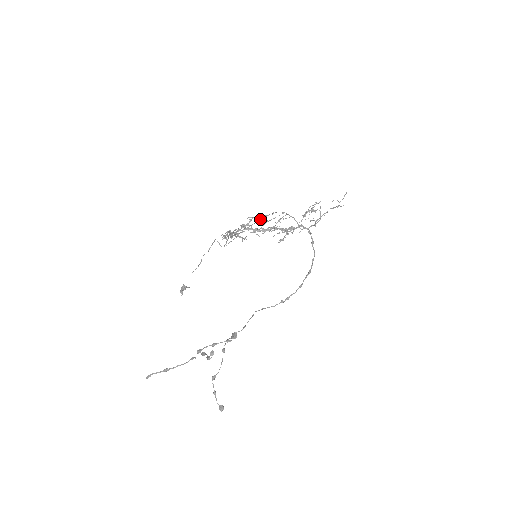
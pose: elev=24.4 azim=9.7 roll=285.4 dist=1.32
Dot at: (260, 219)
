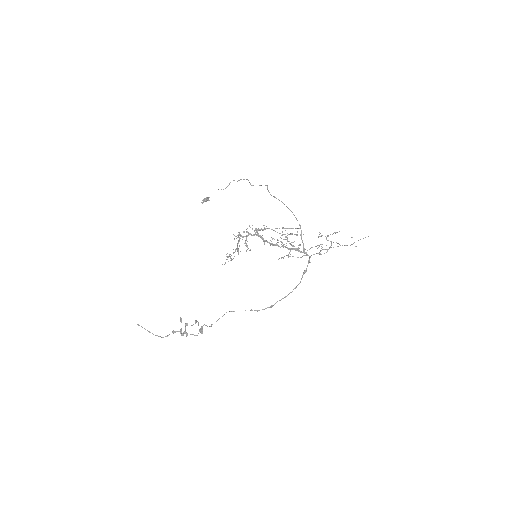
Dot at: occluded
